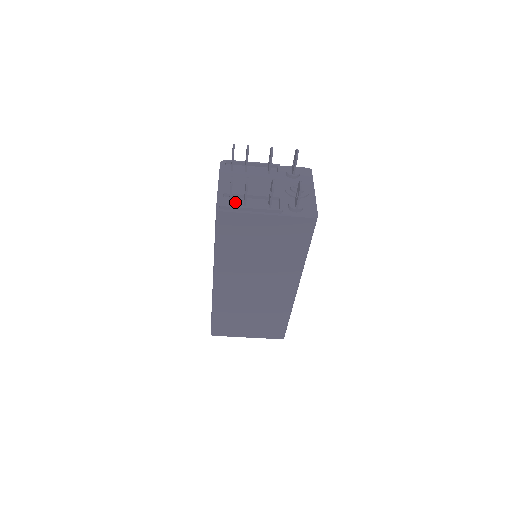
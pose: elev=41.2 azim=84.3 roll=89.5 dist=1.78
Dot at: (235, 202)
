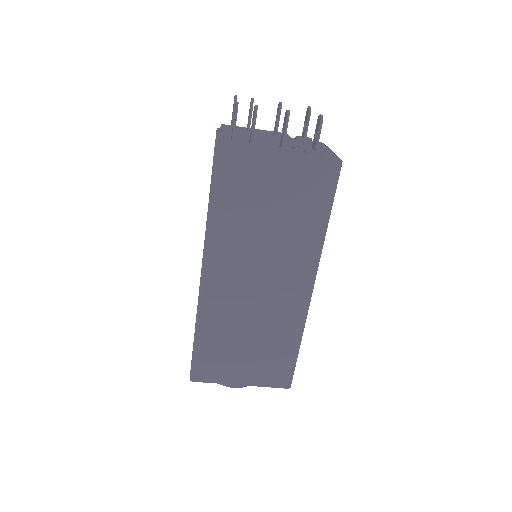
Dot at: occluded
